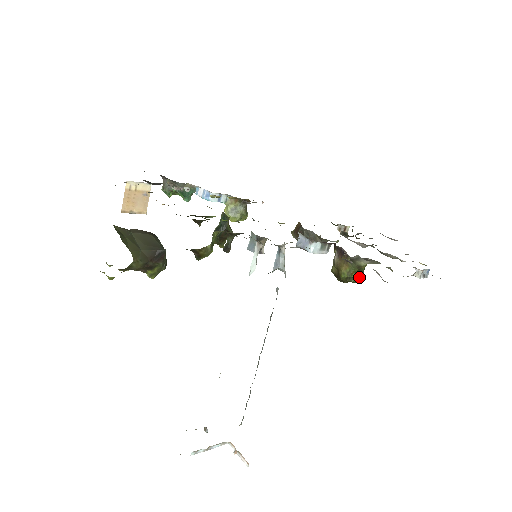
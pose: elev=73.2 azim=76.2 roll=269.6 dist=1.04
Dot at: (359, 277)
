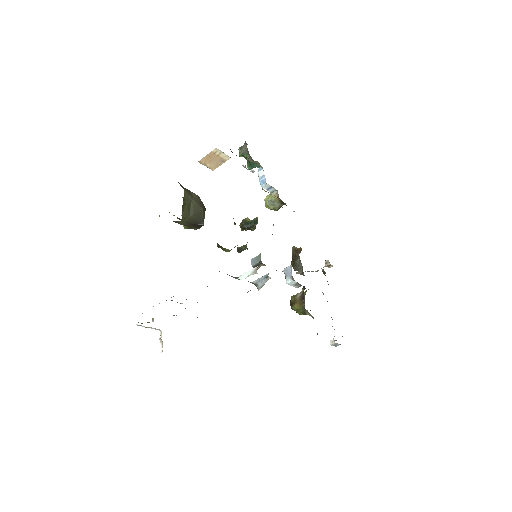
Dot at: (302, 314)
